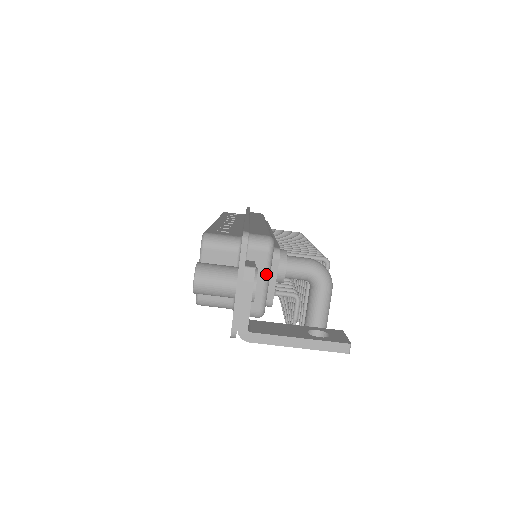
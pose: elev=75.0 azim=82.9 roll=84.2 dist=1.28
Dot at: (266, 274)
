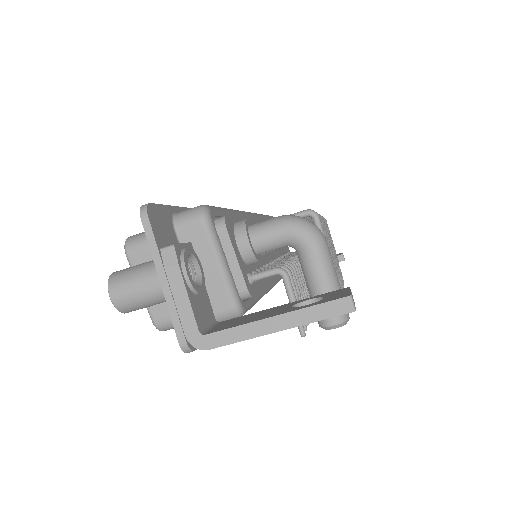
Dot at: (215, 254)
